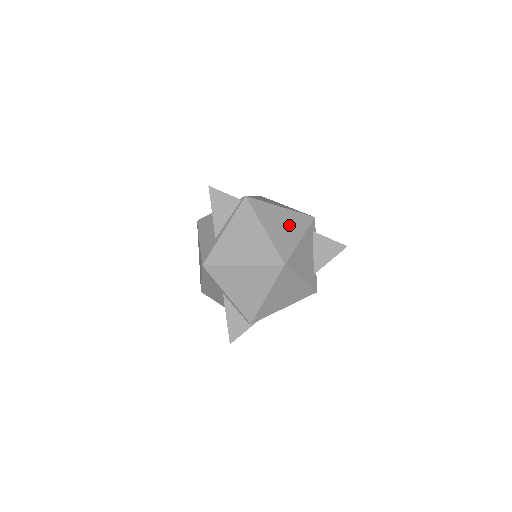
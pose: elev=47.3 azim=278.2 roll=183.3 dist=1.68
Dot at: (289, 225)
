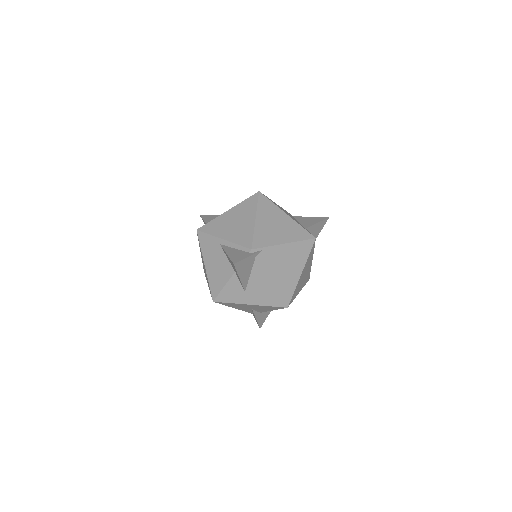
Dot at: occluded
